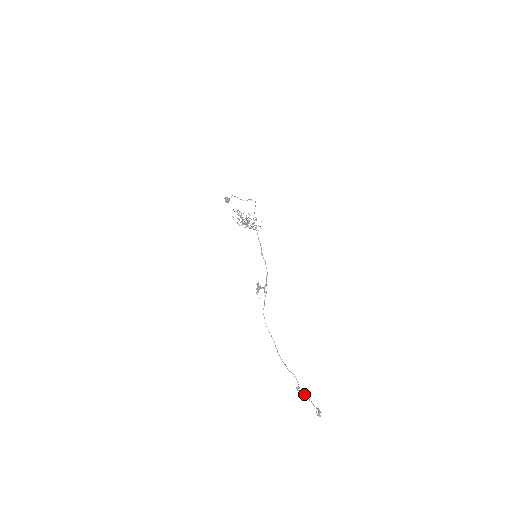
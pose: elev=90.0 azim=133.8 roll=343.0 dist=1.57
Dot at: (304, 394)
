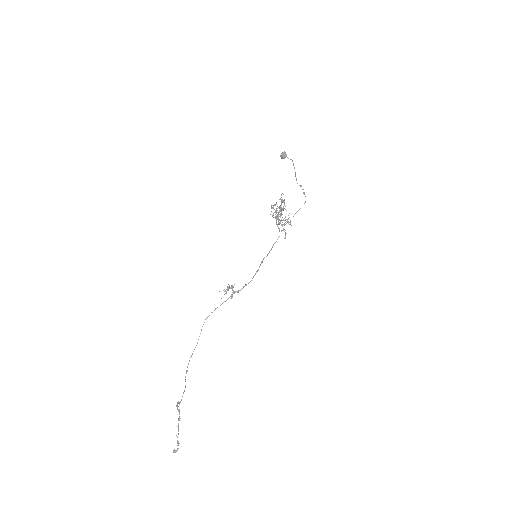
Dot at: (179, 417)
